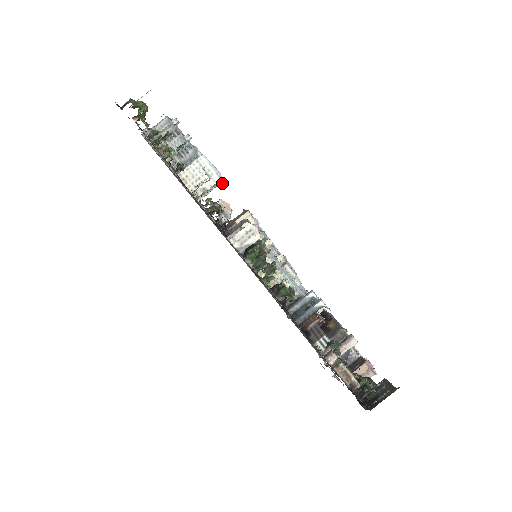
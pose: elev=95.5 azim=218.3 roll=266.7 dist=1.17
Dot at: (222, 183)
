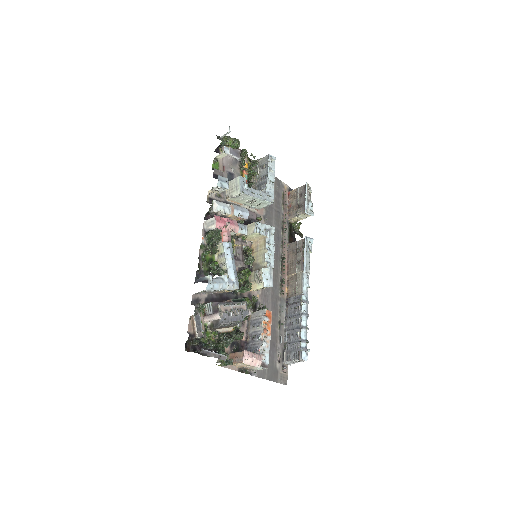
Dot at: (307, 214)
